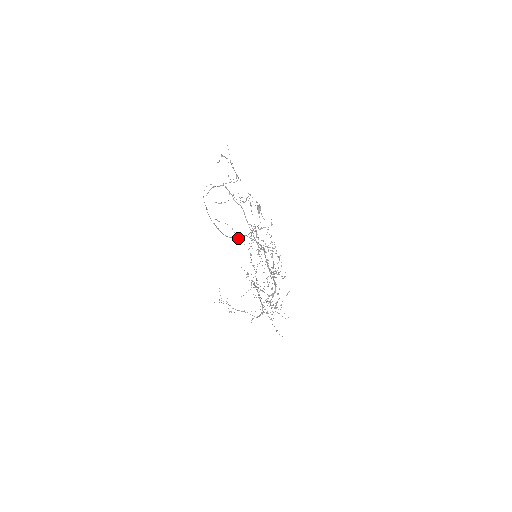
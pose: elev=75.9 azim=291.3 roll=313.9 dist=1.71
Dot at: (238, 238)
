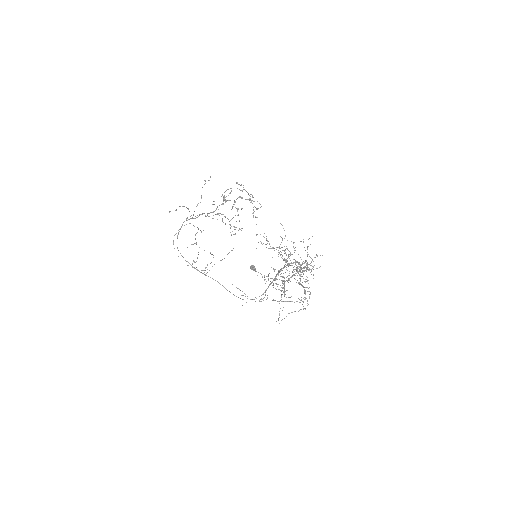
Dot at: (227, 254)
